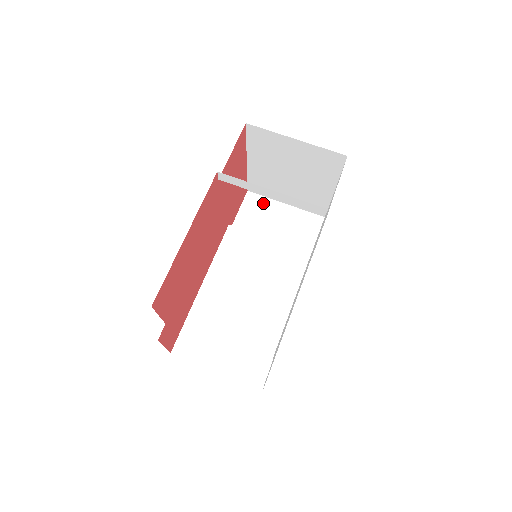
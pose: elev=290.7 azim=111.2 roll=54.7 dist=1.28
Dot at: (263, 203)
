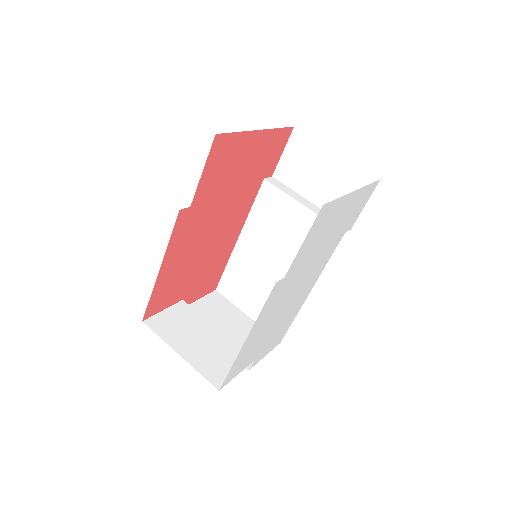
Dot at: (309, 147)
